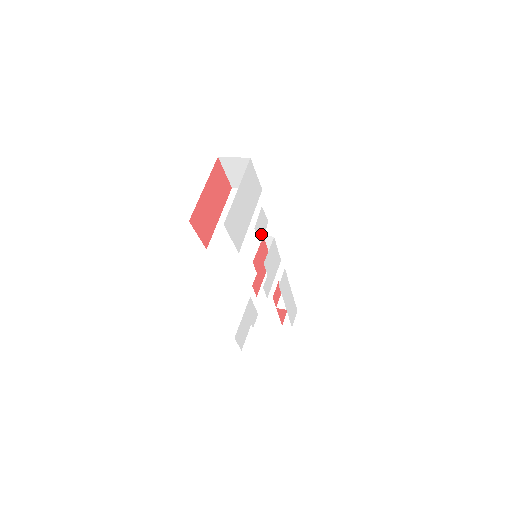
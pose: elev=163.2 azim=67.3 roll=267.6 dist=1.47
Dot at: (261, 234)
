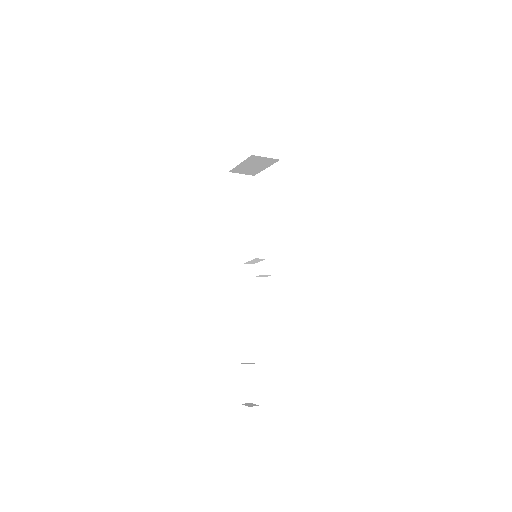
Dot at: occluded
